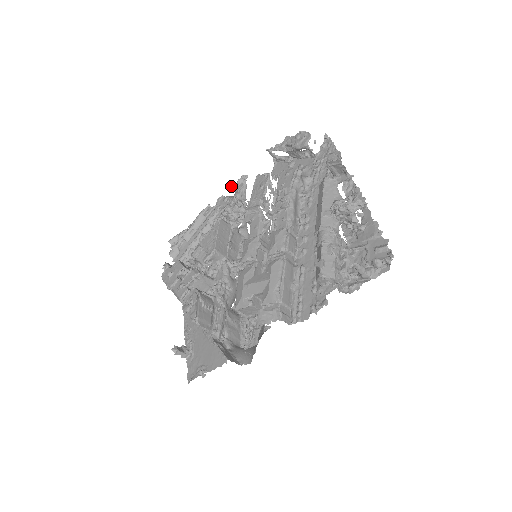
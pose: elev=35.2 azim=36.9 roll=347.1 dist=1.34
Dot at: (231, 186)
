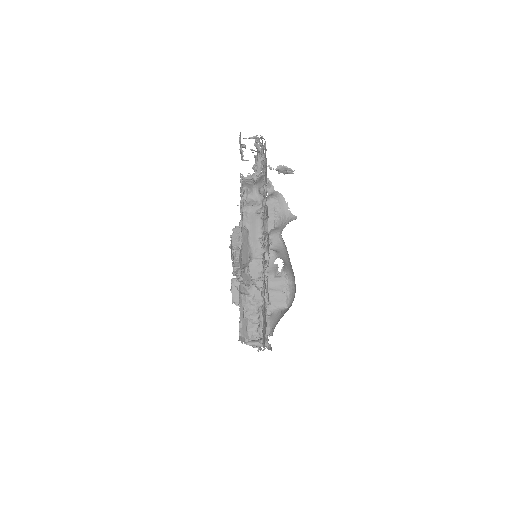
Dot at: occluded
